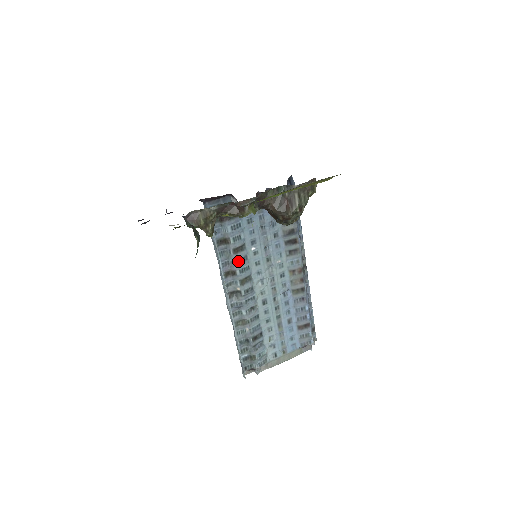
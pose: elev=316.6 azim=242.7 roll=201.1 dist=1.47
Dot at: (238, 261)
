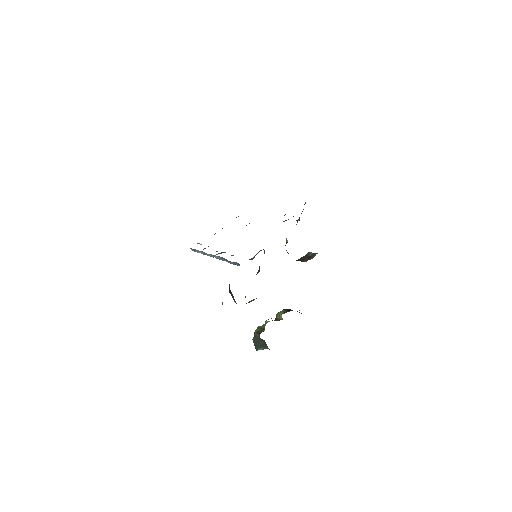
Dot at: occluded
